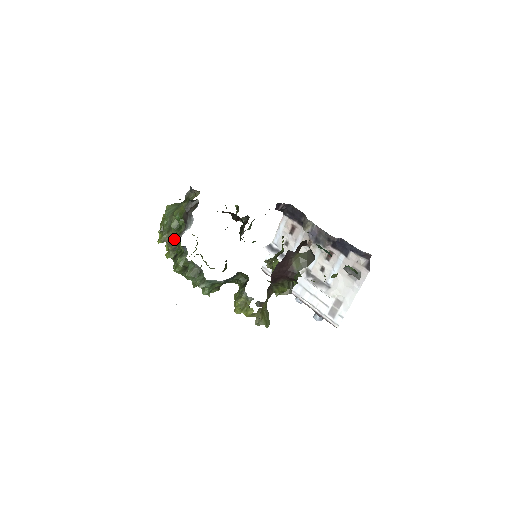
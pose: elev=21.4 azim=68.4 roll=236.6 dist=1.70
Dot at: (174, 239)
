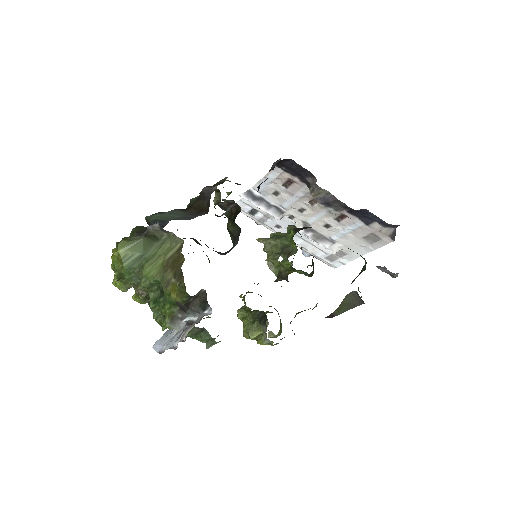
Dot at: (155, 306)
